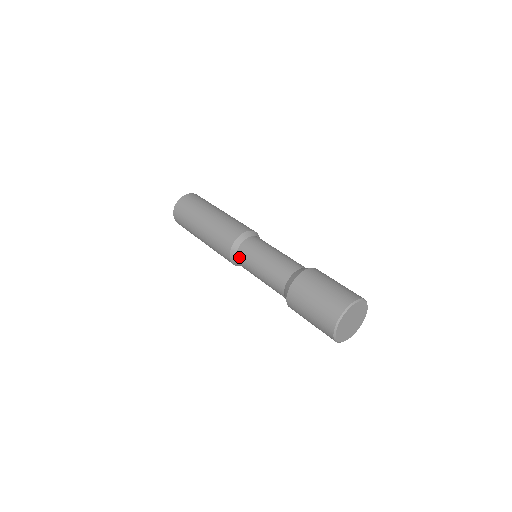
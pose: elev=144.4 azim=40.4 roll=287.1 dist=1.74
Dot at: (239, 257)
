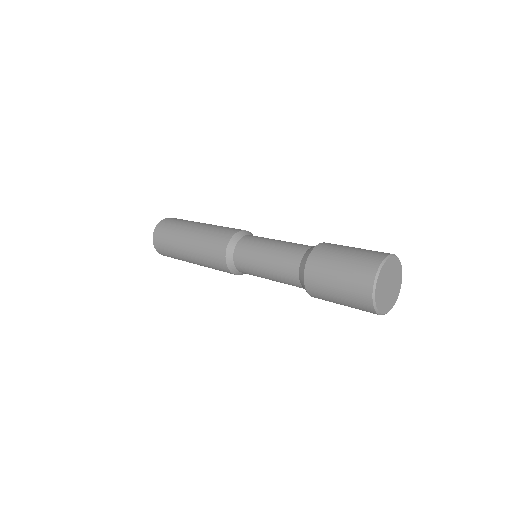
Dot at: (238, 265)
